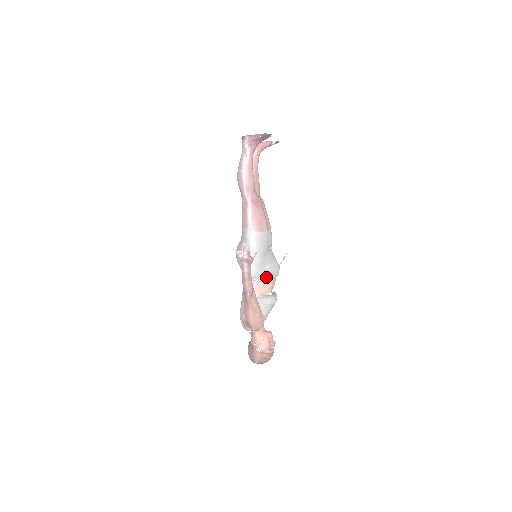
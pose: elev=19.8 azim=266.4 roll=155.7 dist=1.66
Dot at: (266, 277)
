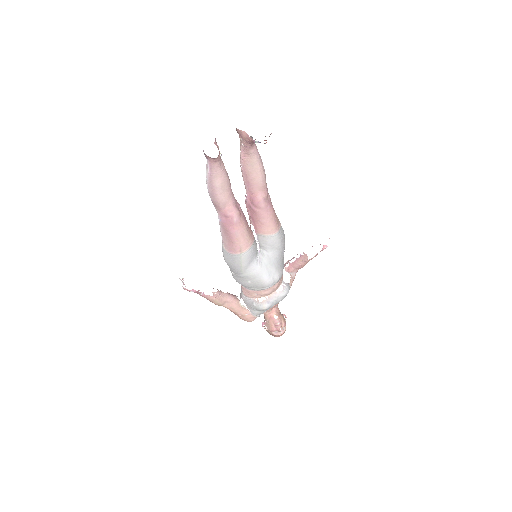
Dot at: (250, 288)
